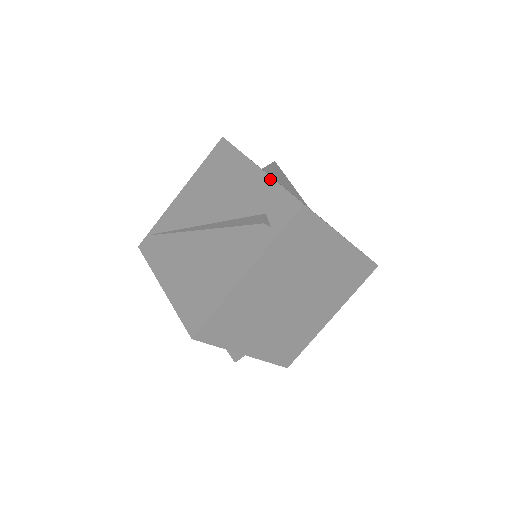
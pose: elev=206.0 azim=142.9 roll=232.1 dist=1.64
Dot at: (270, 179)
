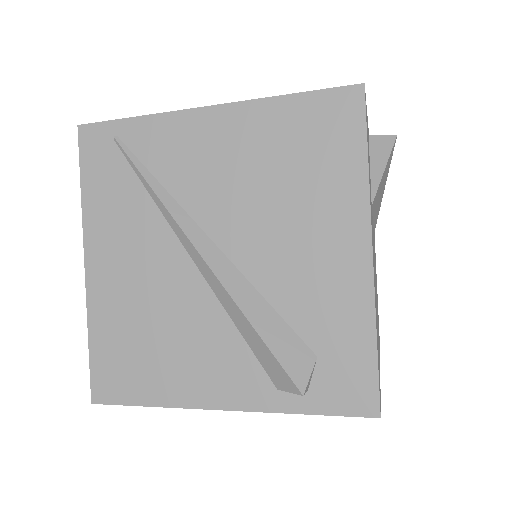
Dot at: (371, 306)
